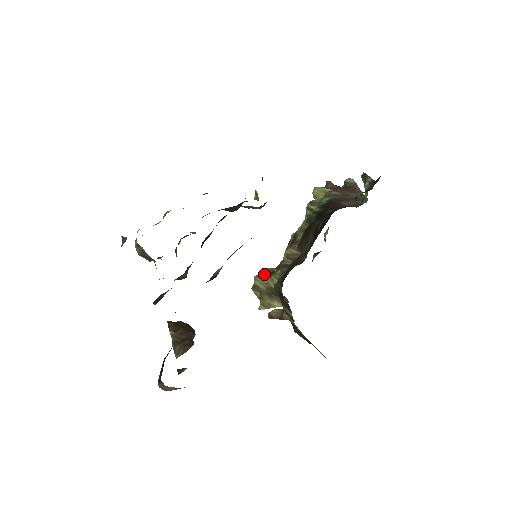
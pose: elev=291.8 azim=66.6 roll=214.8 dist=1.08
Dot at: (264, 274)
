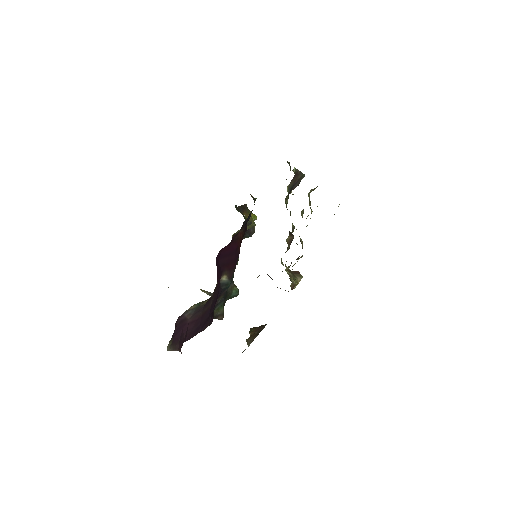
Dot at: occluded
